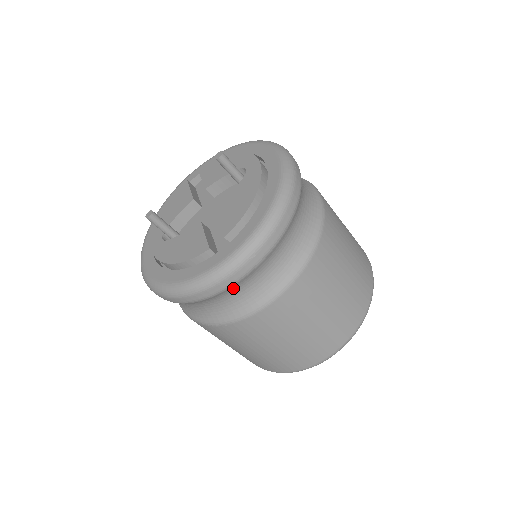
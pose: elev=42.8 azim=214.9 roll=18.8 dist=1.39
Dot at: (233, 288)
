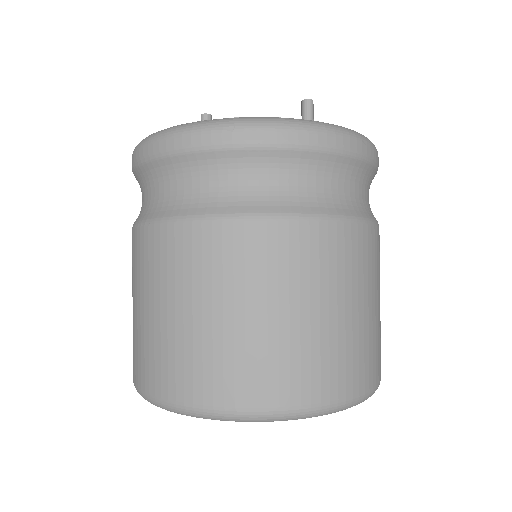
Dot at: (183, 164)
